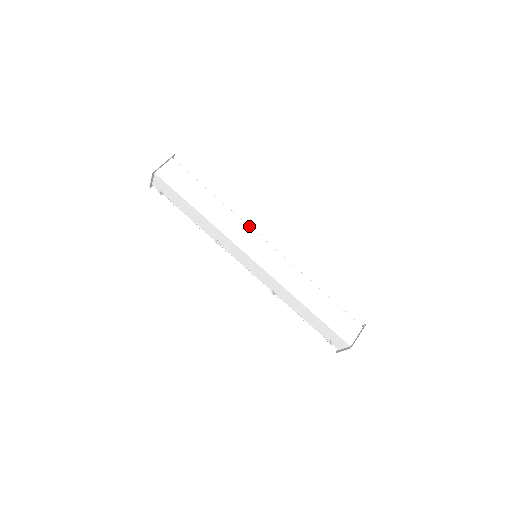
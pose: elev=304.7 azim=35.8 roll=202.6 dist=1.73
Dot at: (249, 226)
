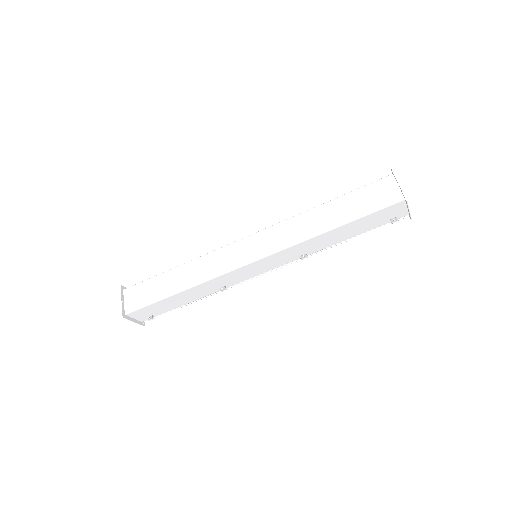
Dot at: (220, 248)
